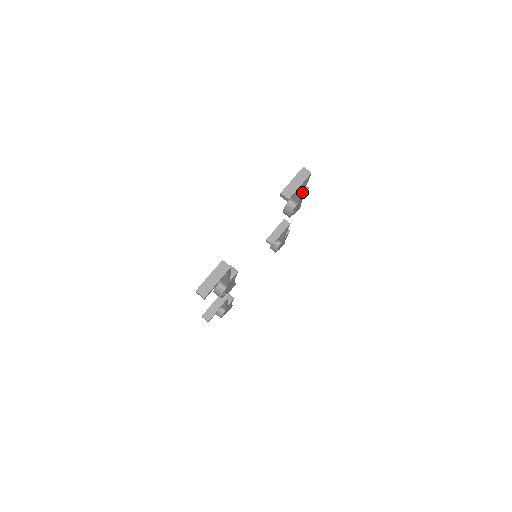
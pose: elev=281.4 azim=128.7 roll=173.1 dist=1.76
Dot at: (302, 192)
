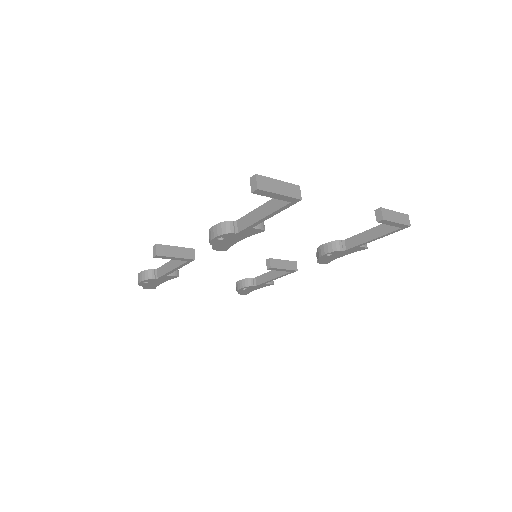
Dot at: (370, 240)
